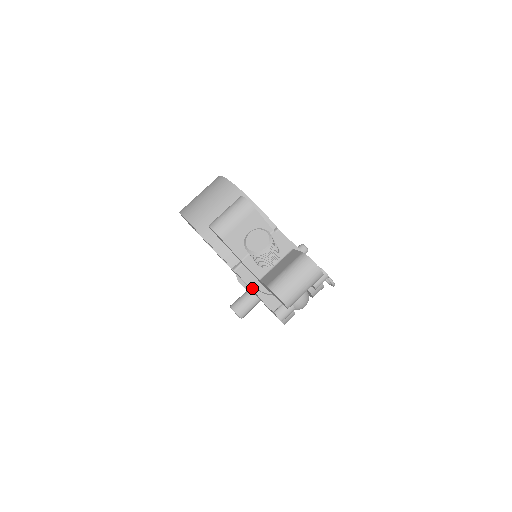
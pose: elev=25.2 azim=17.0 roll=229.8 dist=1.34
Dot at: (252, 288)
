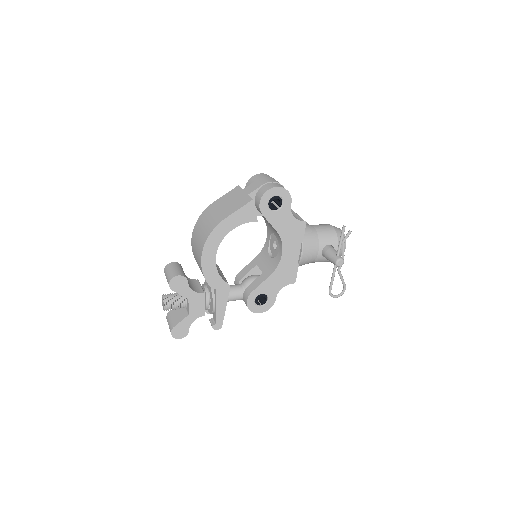
Dot at: occluded
